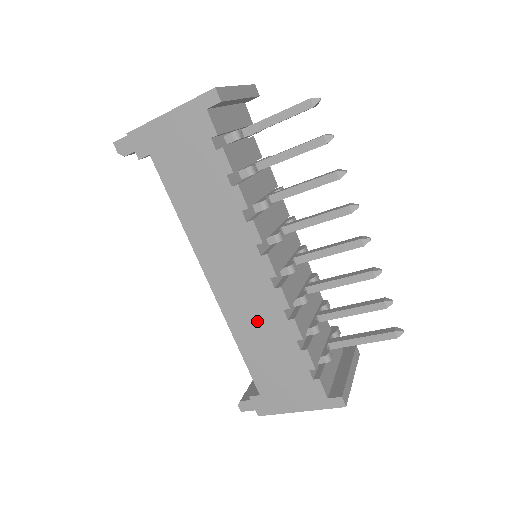
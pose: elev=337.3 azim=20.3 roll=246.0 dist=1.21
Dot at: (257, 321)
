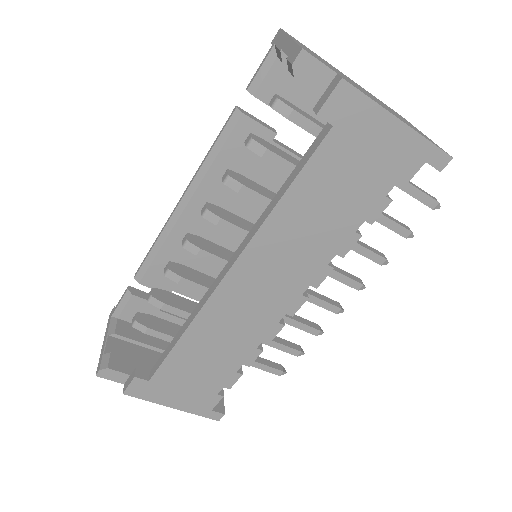
Dot at: (229, 332)
